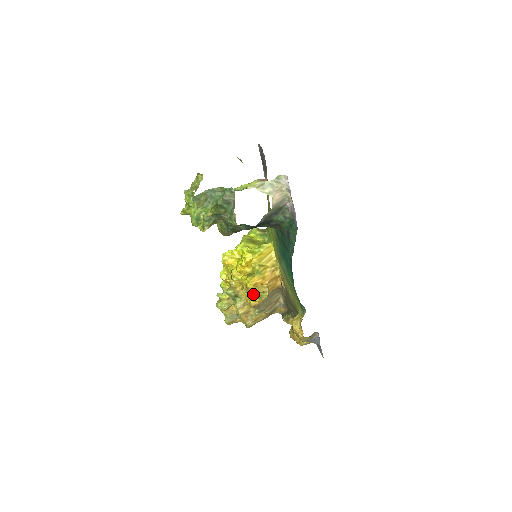
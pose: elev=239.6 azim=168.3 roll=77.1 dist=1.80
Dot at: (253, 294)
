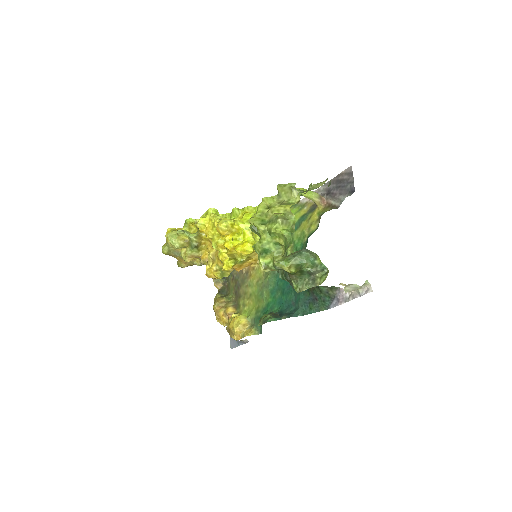
Dot at: (219, 269)
